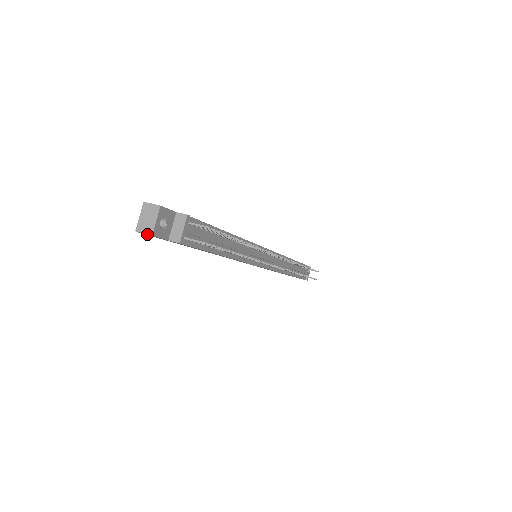
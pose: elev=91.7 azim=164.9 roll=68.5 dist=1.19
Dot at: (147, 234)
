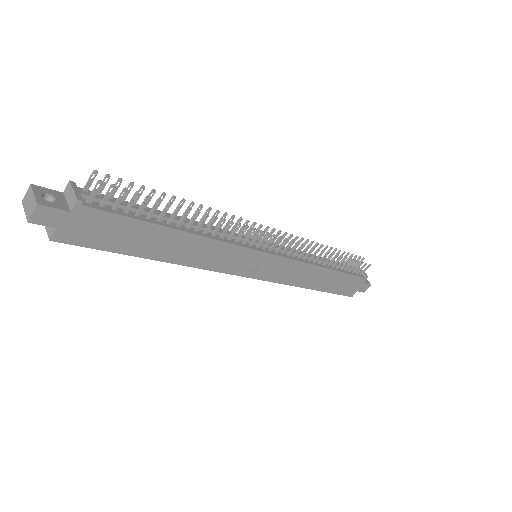
Dot at: (34, 209)
